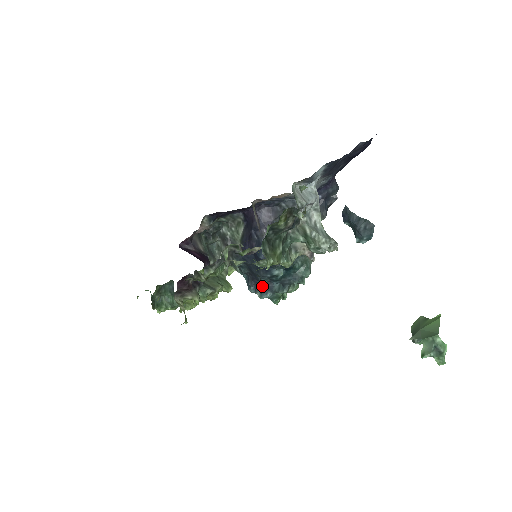
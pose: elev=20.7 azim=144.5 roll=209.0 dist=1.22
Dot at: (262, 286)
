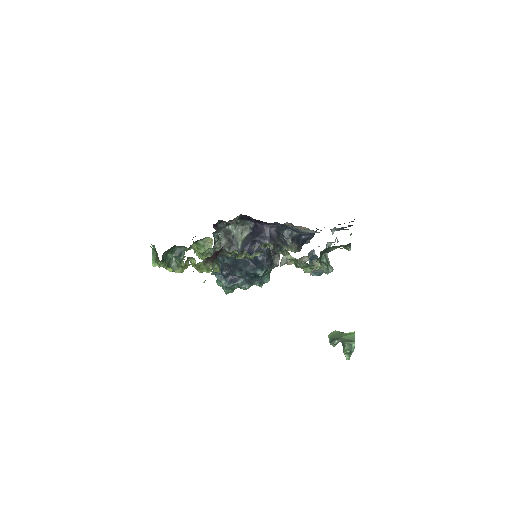
Dot at: (231, 277)
